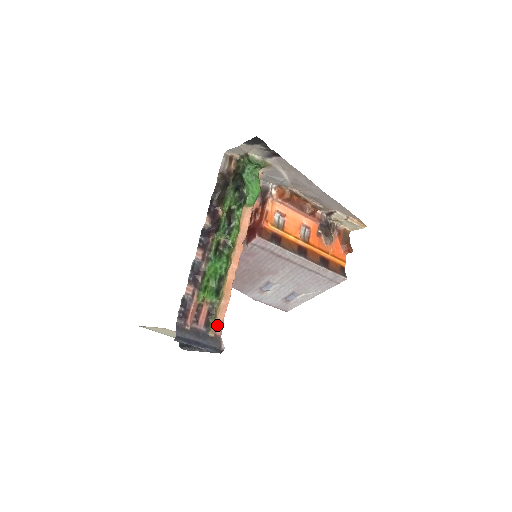
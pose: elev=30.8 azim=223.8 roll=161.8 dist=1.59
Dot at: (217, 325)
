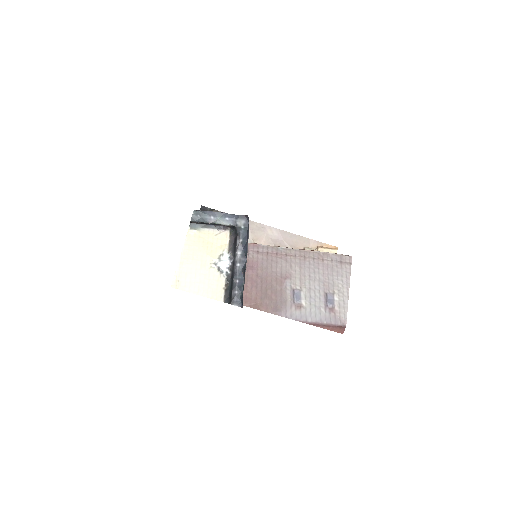
Dot at: occluded
